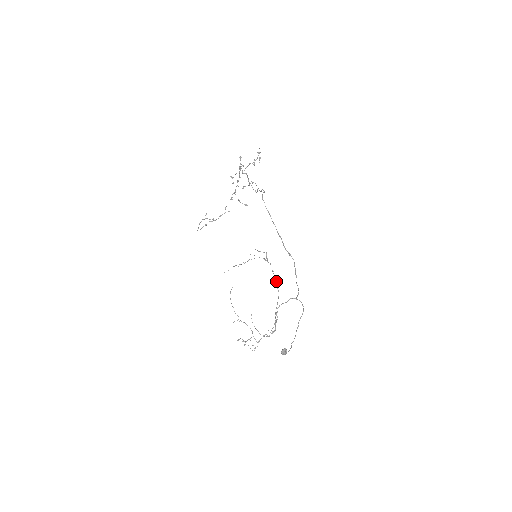
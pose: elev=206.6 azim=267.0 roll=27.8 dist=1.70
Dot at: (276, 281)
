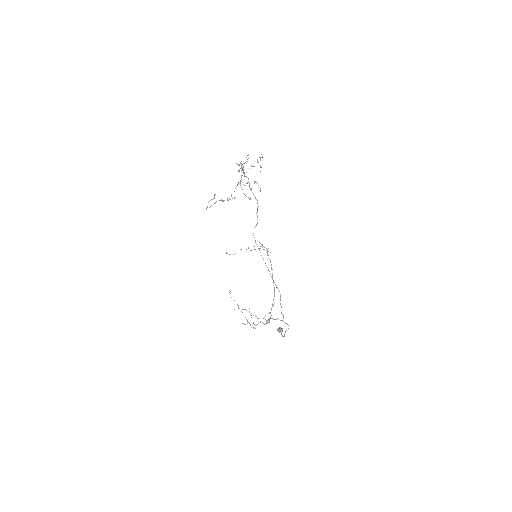
Dot at: occluded
